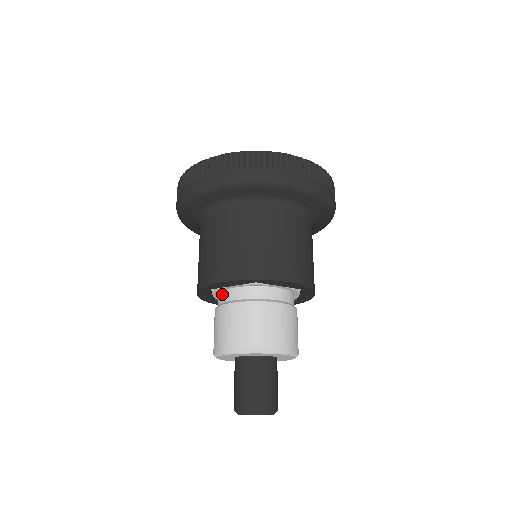
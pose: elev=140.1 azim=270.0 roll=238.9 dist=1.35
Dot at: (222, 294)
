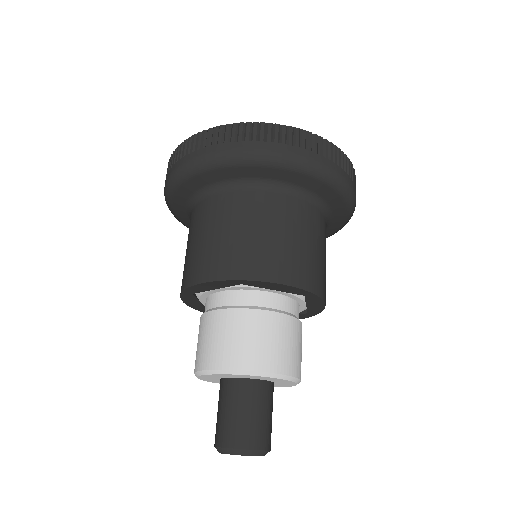
Dot at: (207, 300)
